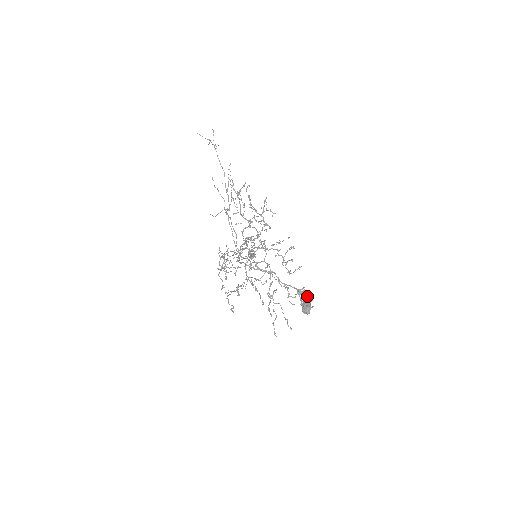
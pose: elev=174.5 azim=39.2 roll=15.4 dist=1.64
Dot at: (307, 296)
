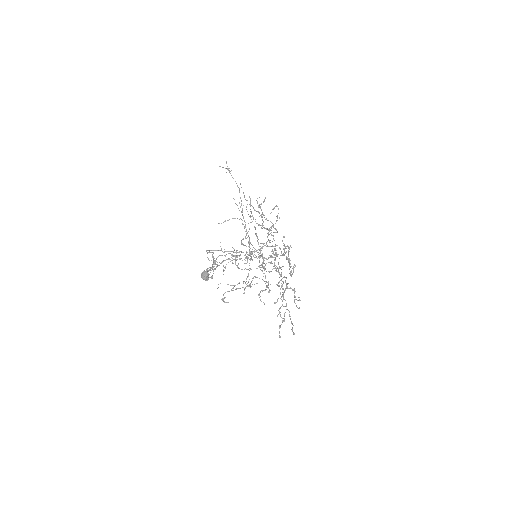
Dot at: (214, 266)
